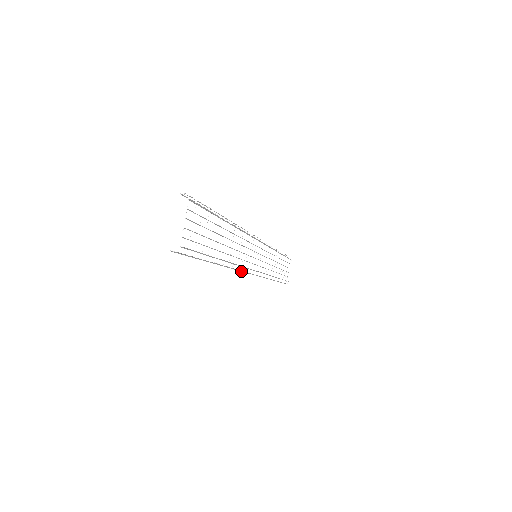
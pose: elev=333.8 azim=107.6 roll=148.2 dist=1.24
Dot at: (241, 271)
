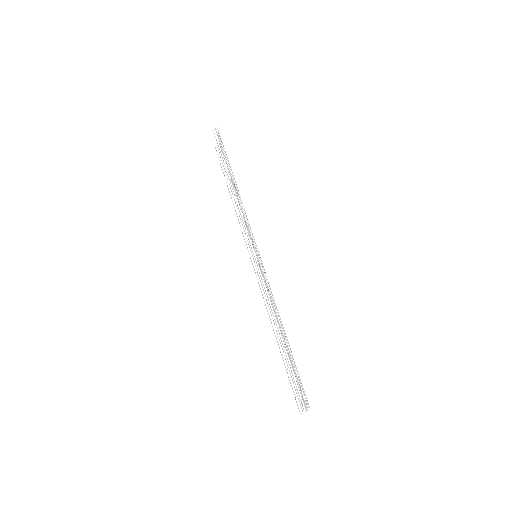
Dot at: (263, 289)
